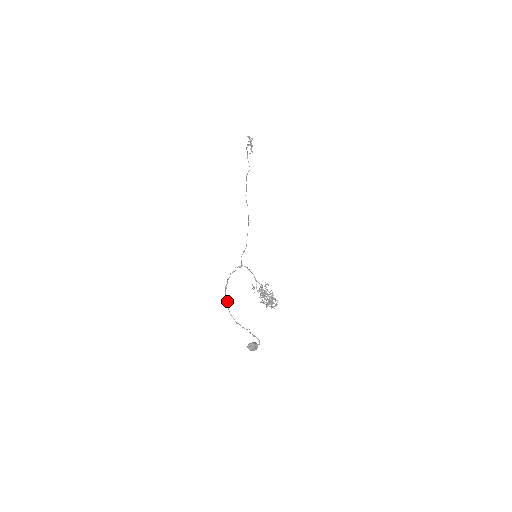
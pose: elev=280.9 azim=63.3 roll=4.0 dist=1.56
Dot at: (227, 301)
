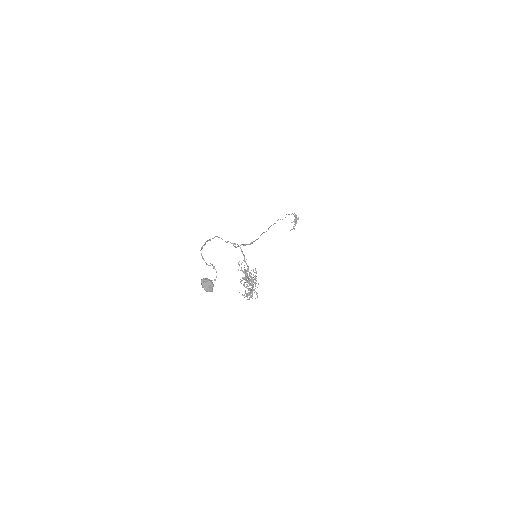
Dot at: (204, 245)
